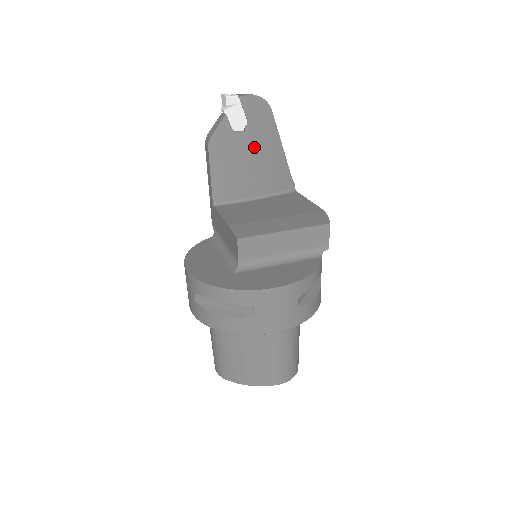
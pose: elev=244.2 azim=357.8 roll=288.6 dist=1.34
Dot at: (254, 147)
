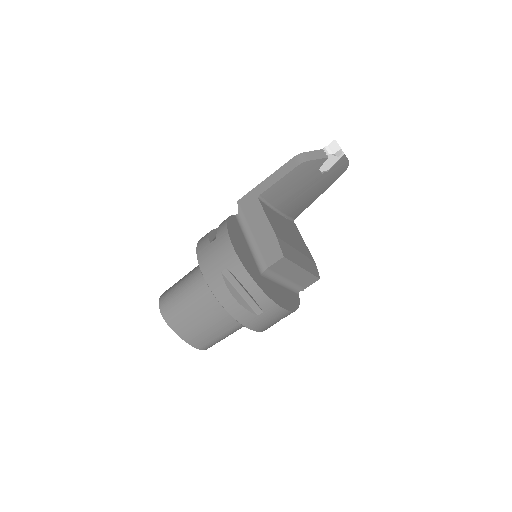
Dot at: (314, 185)
